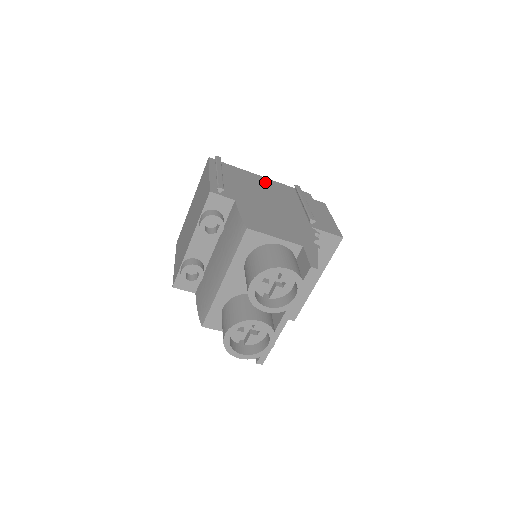
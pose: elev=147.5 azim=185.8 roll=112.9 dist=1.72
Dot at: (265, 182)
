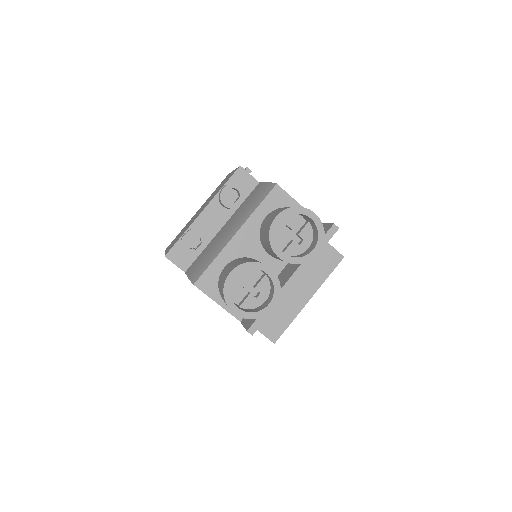
Dot at: occluded
